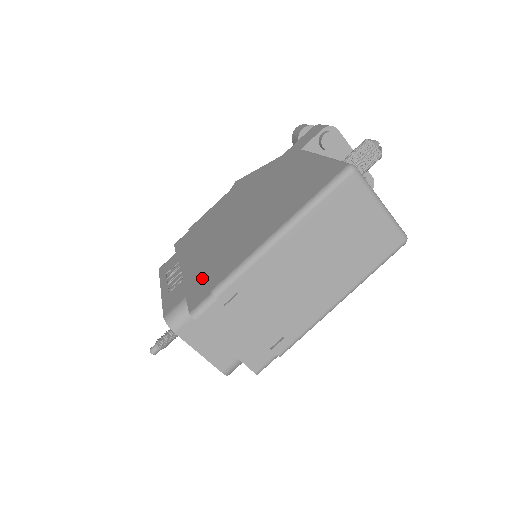
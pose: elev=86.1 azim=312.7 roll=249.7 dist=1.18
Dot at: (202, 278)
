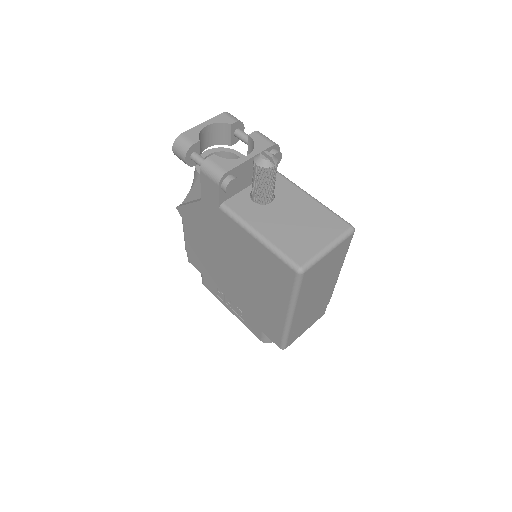
Dot at: (260, 322)
